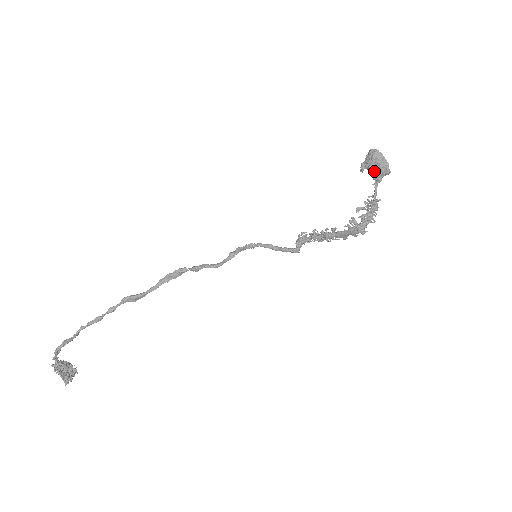
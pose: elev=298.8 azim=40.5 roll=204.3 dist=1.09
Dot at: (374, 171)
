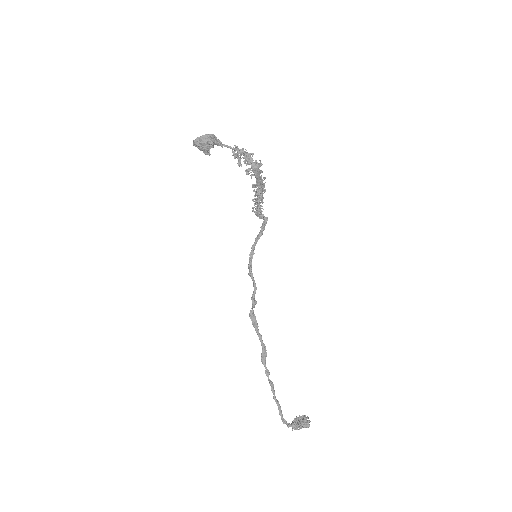
Dot at: (209, 147)
